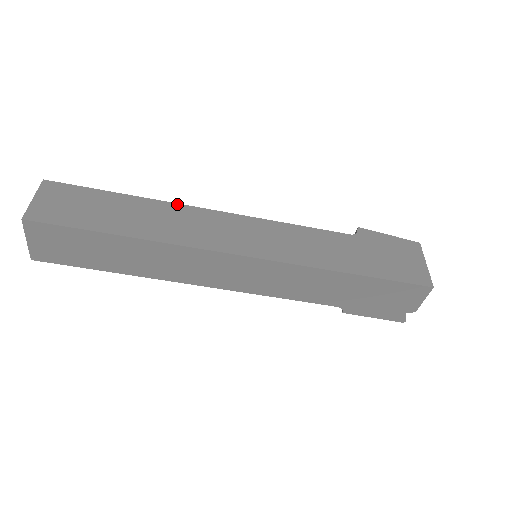
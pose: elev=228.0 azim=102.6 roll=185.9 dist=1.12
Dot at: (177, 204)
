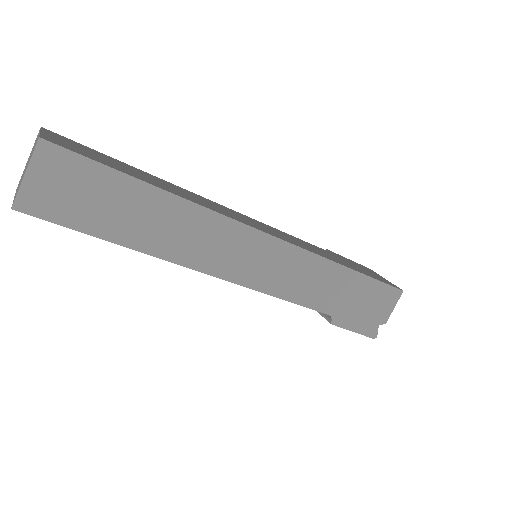
Dot at: (185, 189)
